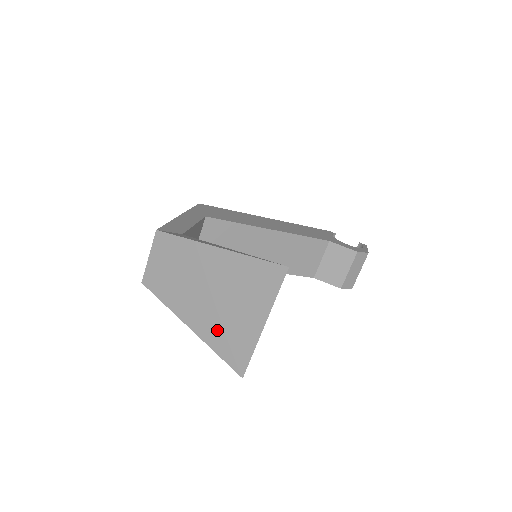
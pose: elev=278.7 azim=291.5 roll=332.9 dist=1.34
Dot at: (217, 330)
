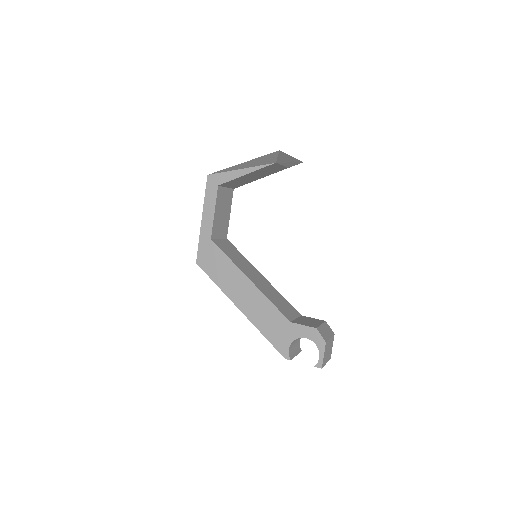
Dot at: occluded
